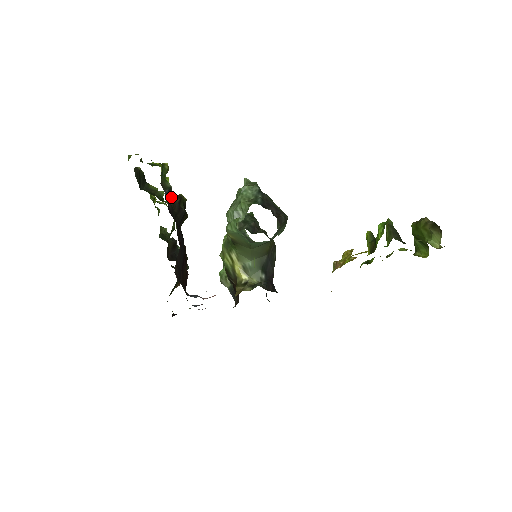
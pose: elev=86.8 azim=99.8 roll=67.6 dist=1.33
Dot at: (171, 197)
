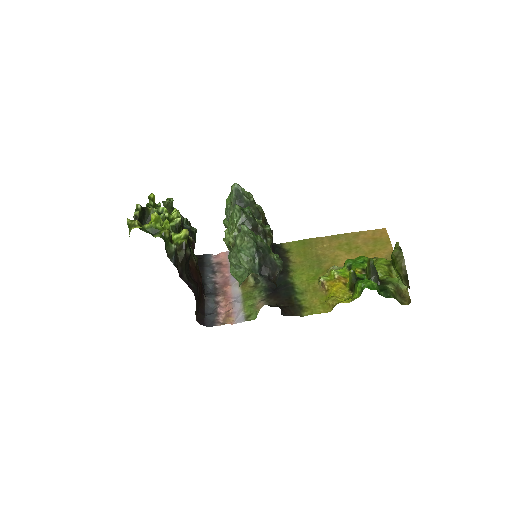
Dot at: (177, 251)
